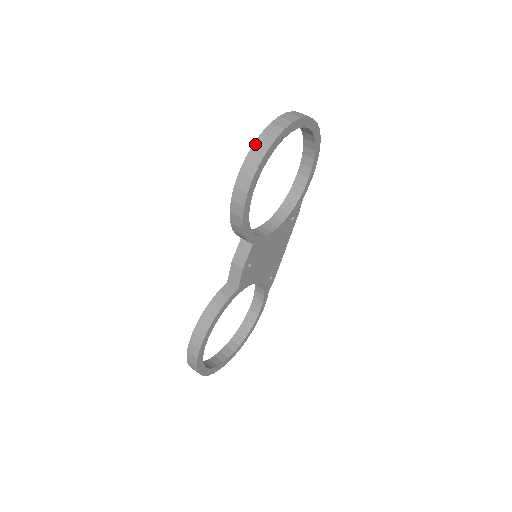
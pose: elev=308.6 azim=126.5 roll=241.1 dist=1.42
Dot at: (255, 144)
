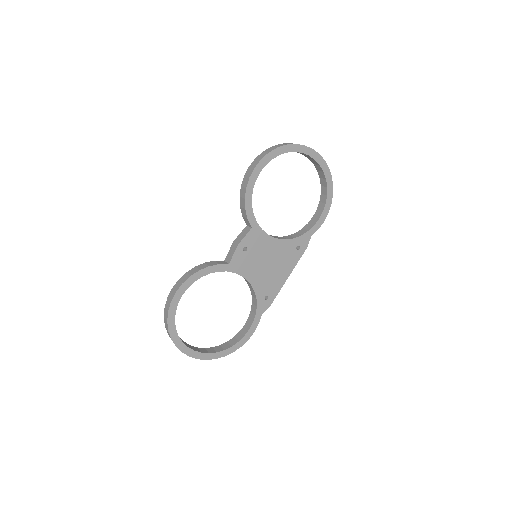
Dot at: (272, 146)
